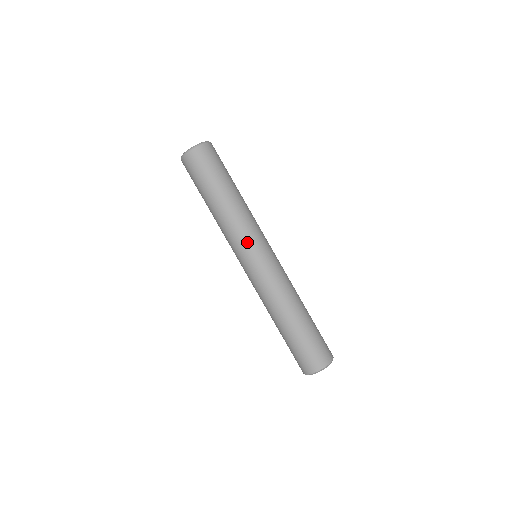
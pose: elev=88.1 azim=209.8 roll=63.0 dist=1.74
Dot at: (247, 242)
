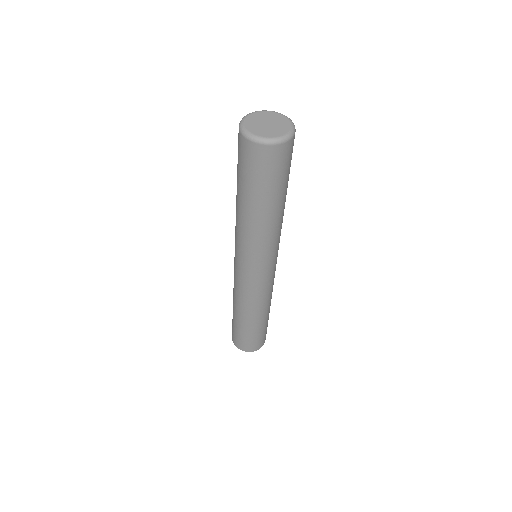
Dot at: (253, 259)
